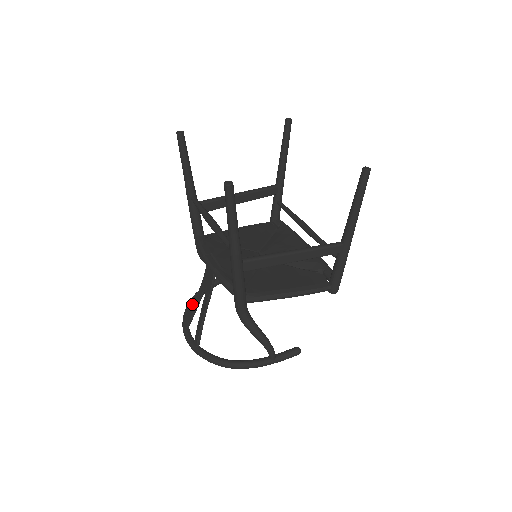
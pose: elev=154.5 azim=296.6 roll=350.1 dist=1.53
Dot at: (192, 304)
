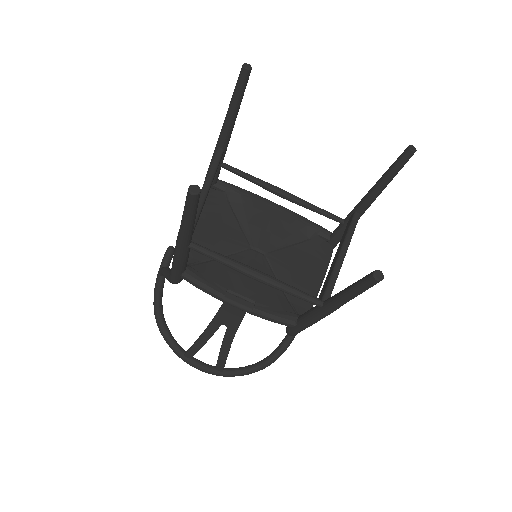
Dot at: (166, 326)
